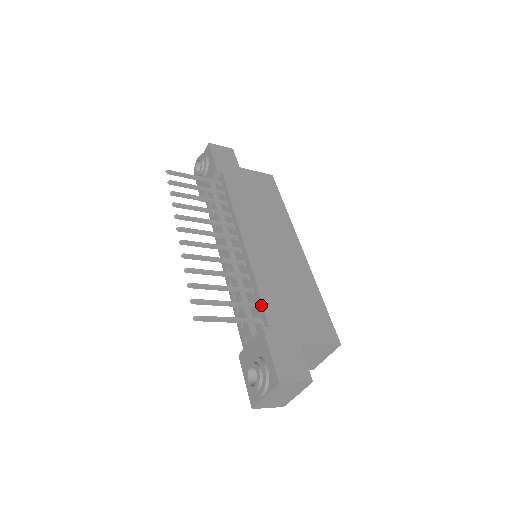
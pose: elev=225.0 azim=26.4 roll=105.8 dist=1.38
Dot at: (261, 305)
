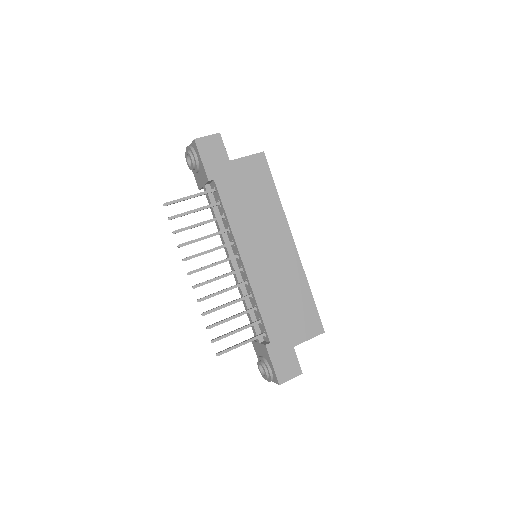
Dot at: (263, 324)
